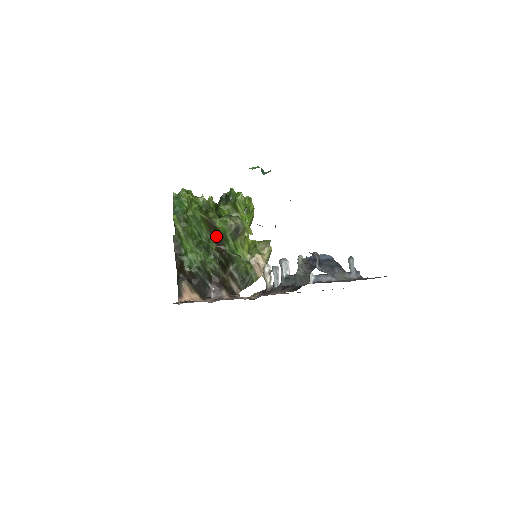
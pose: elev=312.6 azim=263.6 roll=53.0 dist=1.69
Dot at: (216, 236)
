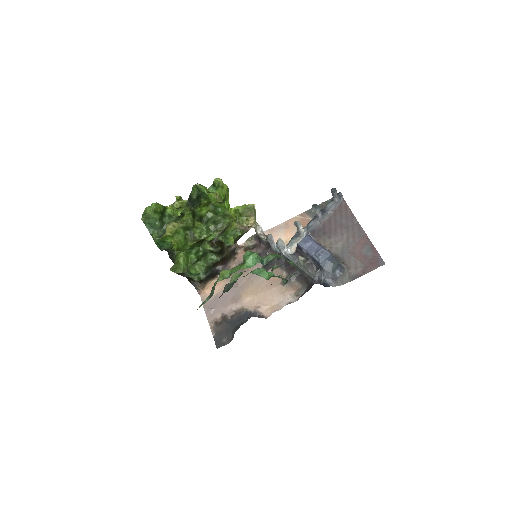
Dot at: occluded
